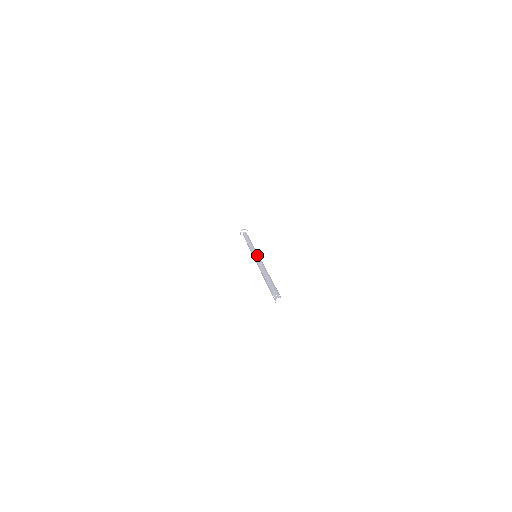
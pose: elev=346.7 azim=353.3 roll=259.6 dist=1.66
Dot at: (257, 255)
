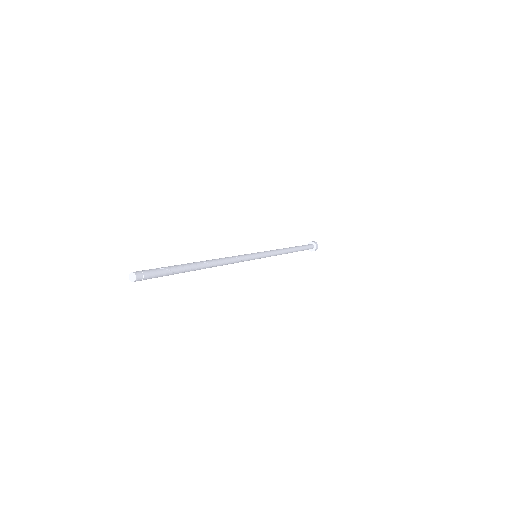
Dot at: occluded
